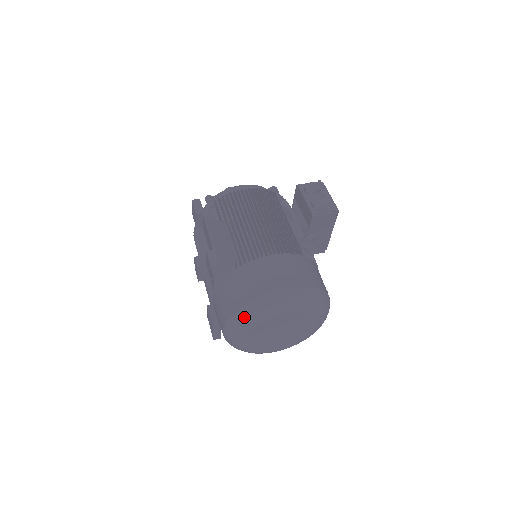
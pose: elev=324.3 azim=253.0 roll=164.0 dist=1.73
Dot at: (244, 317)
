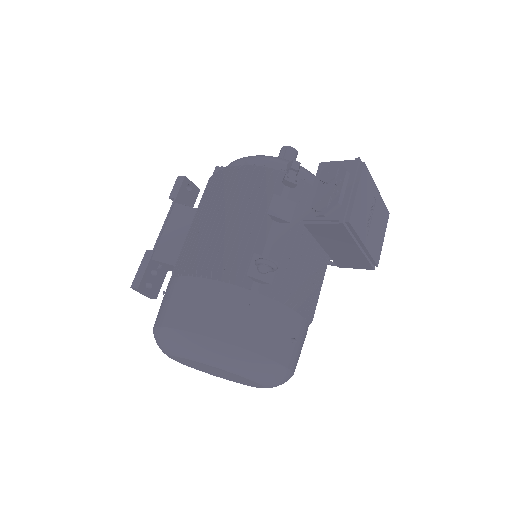
Dot at: occluded
